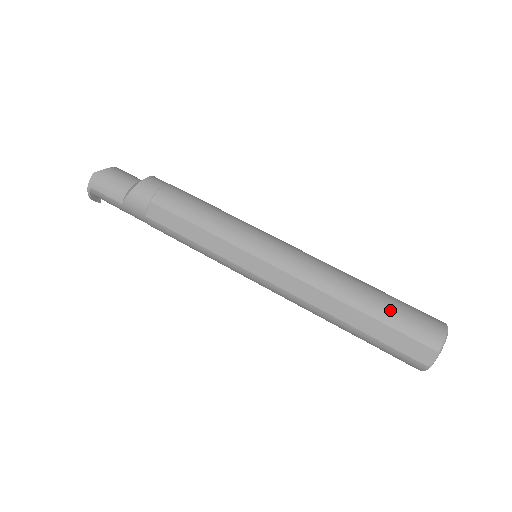
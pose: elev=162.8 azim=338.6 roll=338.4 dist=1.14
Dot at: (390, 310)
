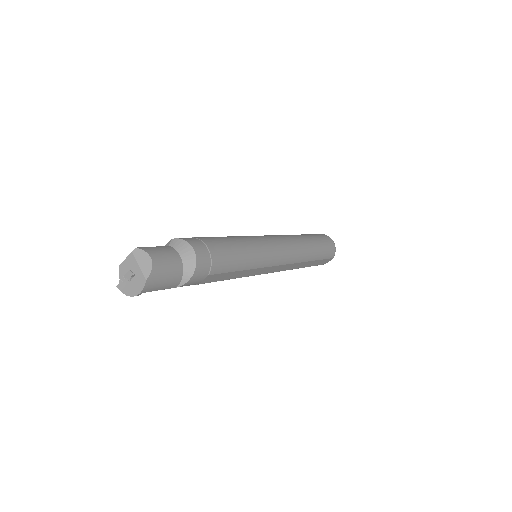
Dot at: (322, 251)
